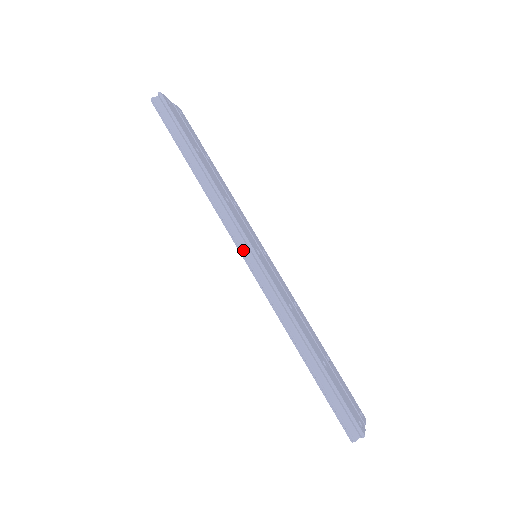
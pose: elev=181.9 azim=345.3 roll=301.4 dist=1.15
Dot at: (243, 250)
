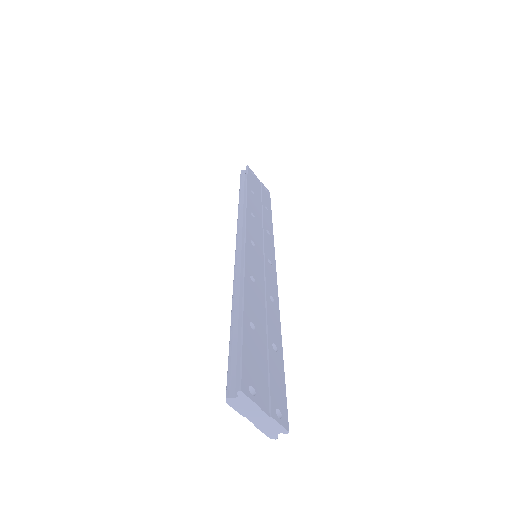
Dot at: (238, 237)
